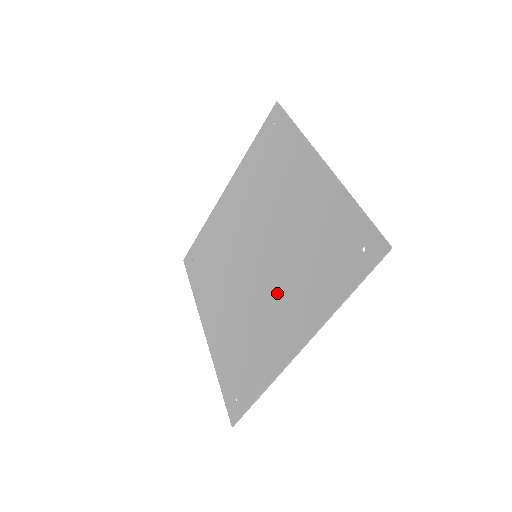
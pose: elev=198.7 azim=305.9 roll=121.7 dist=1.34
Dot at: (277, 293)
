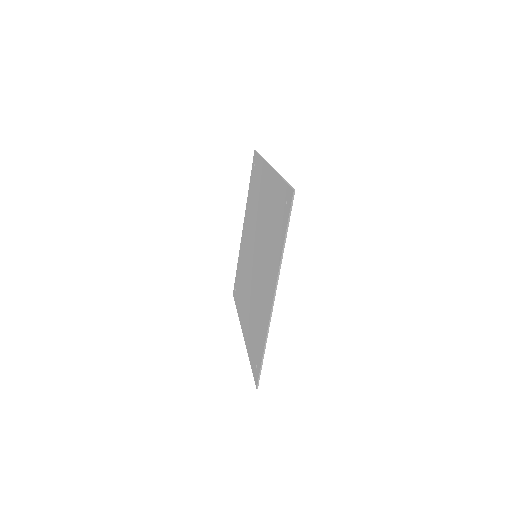
Dot at: (264, 270)
